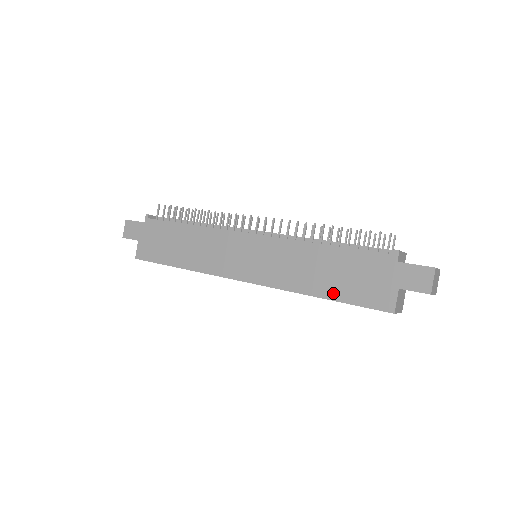
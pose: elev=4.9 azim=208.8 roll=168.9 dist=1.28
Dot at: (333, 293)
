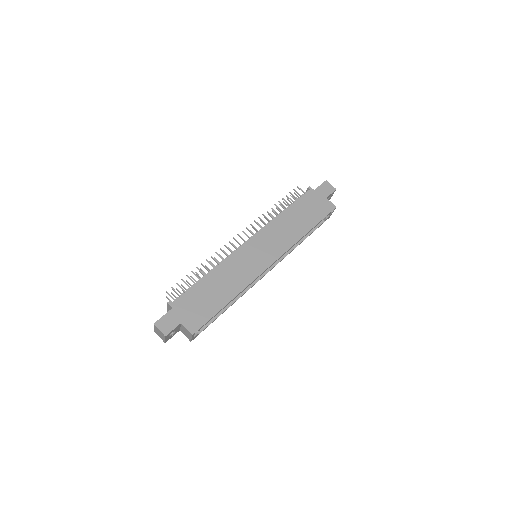
Dot at: (311, 224)
